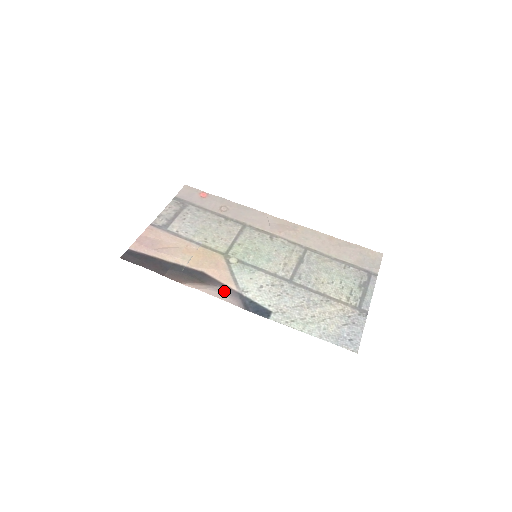
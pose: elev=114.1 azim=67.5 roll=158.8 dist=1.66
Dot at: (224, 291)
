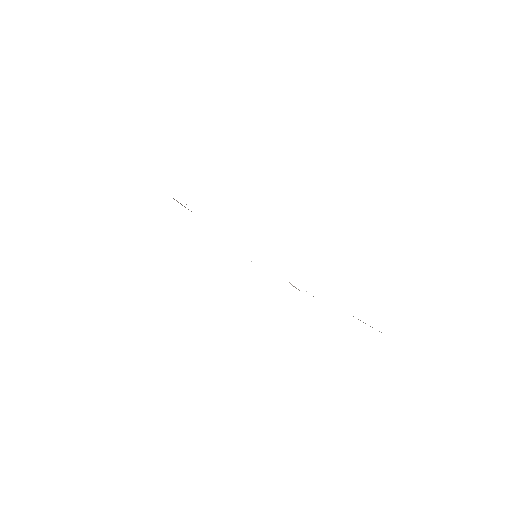
Dot at: occluded
